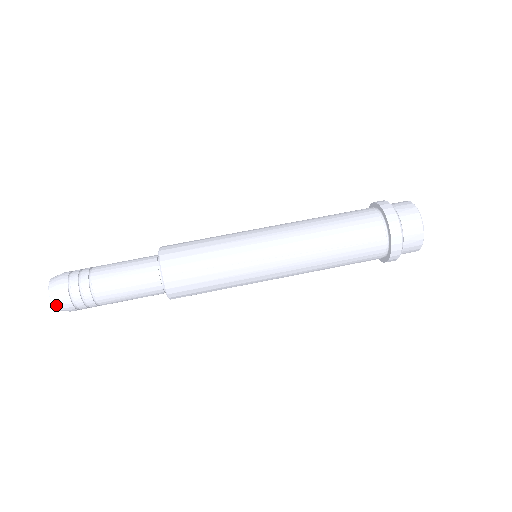
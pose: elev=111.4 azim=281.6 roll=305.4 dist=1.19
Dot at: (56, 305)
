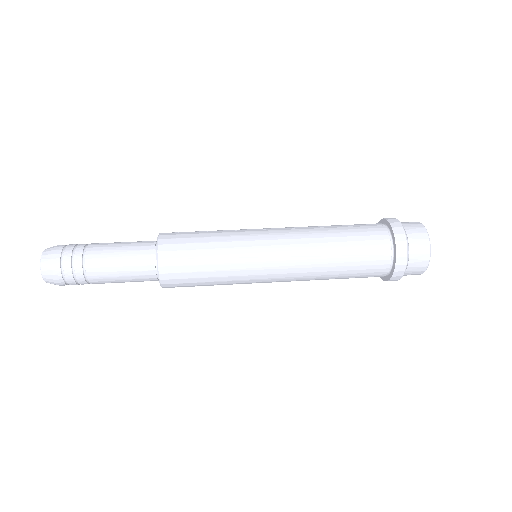
Dot at: (45, 253)
